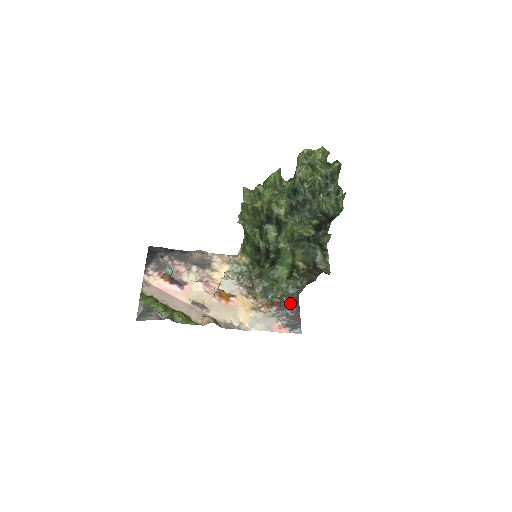
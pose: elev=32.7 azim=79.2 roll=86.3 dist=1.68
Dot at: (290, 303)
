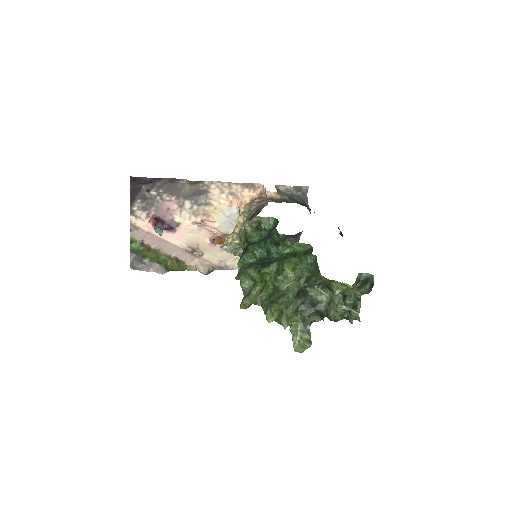
Dot at: (290, 241)
